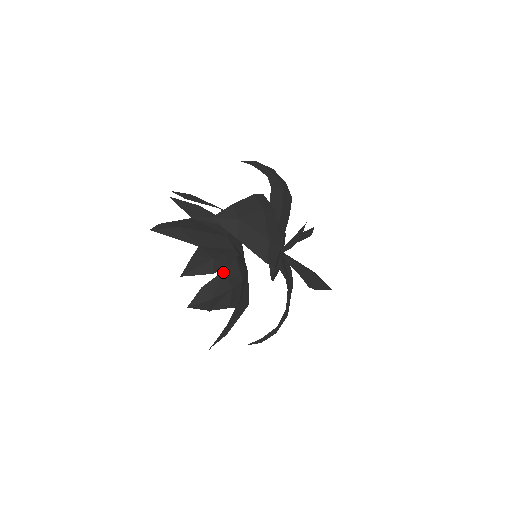
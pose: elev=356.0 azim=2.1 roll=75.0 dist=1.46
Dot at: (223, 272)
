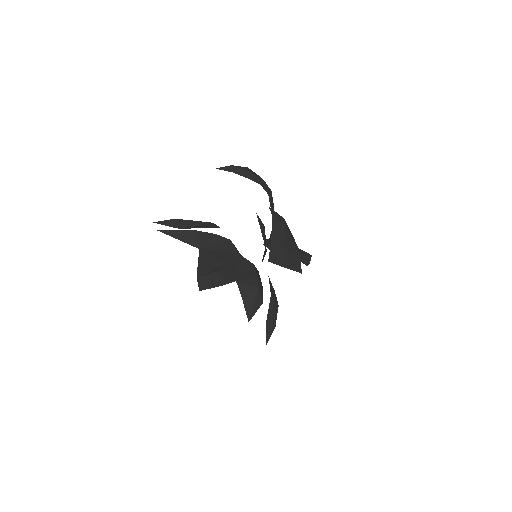
Dot at: (271, 297)
